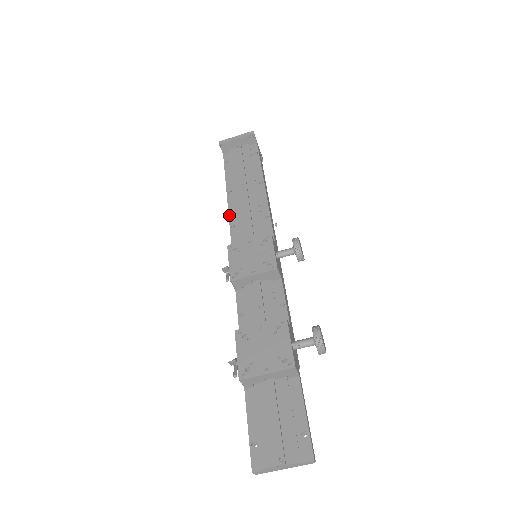
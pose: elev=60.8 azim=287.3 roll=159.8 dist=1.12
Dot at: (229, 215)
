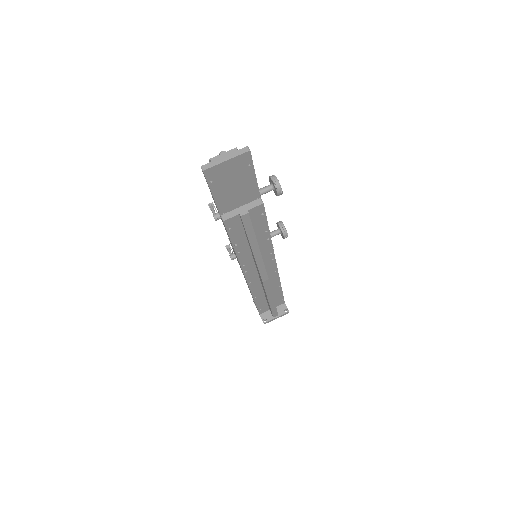
Dot at: occluded
